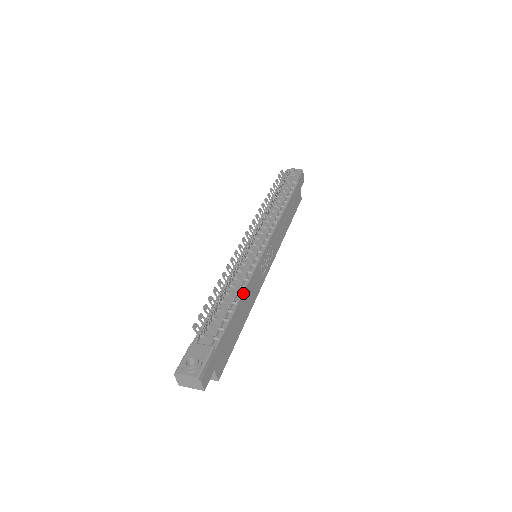
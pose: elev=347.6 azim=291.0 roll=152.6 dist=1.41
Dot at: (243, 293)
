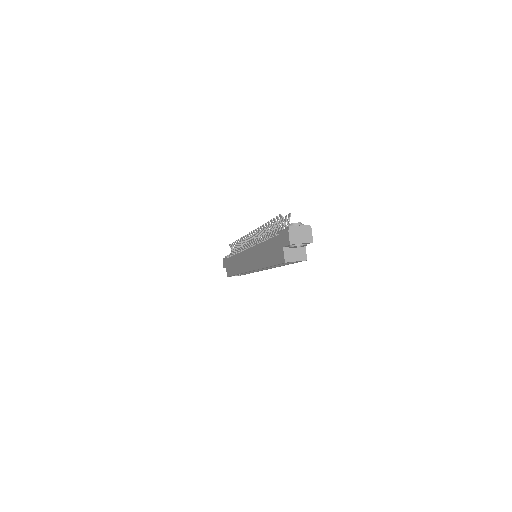
Dot at: occluded
